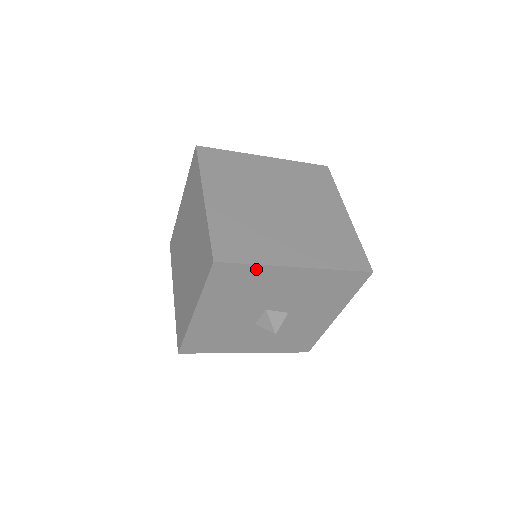
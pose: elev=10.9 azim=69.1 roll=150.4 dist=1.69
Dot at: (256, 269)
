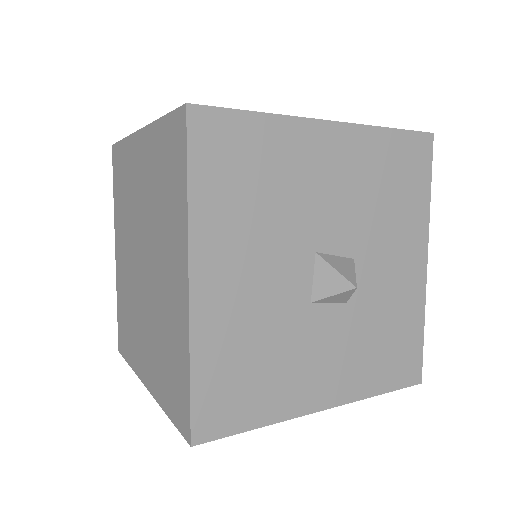
Dot at: (265, 127)
